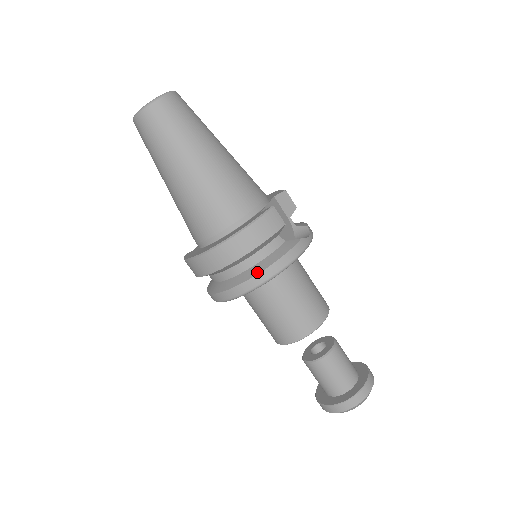
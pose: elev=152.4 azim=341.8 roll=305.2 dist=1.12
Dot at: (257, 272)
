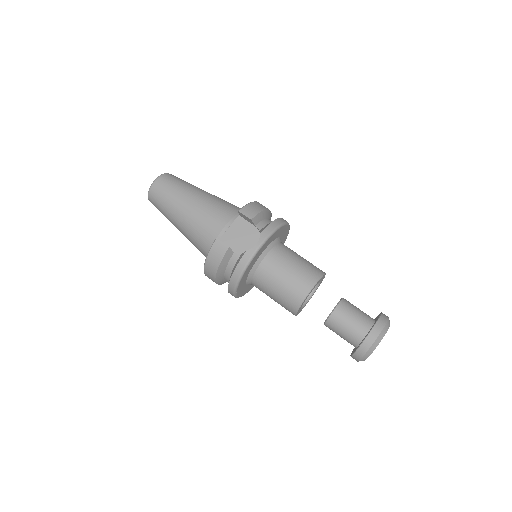
Dot at: (228, 284)
